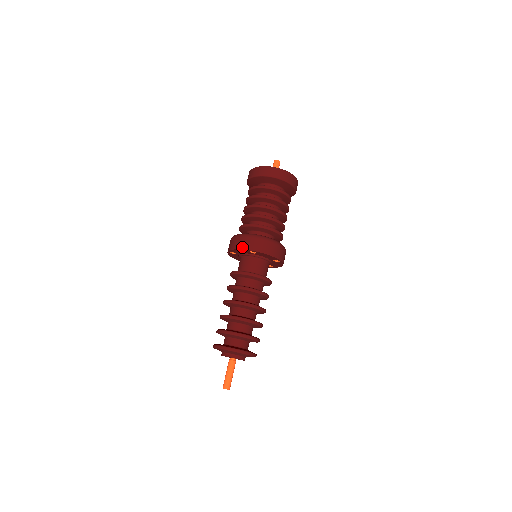
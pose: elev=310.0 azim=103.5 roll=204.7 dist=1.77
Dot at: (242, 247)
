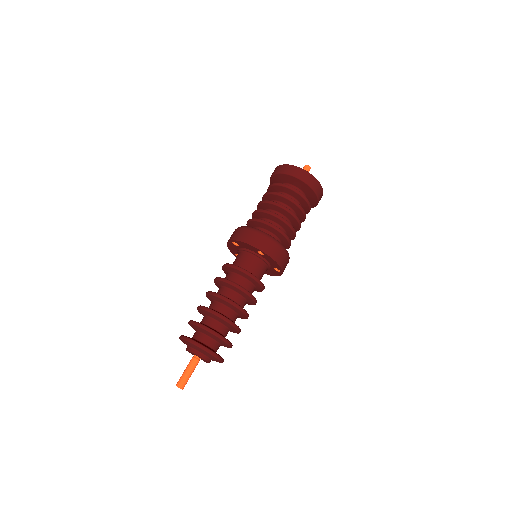
Dot at: (228, 240)
